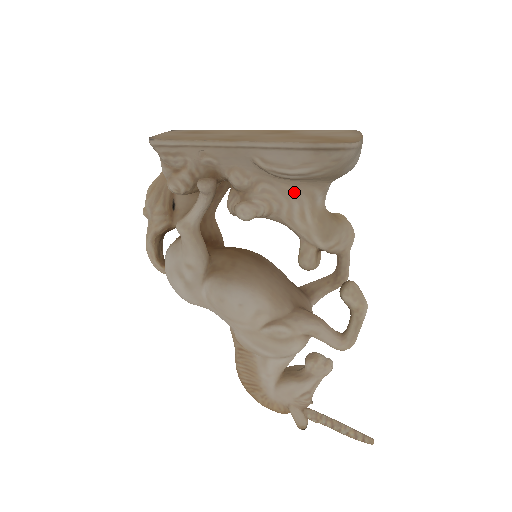
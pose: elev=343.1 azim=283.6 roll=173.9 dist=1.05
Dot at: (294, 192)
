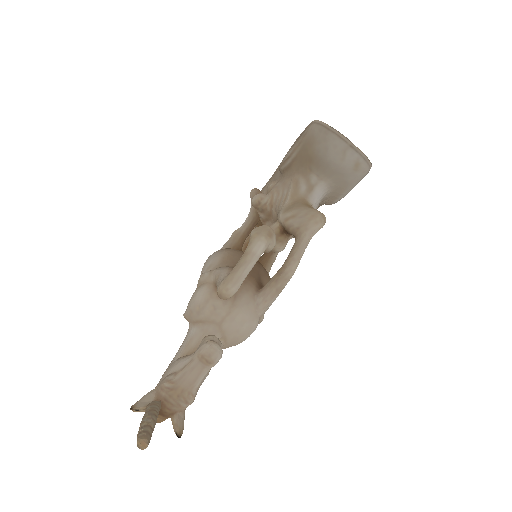
Dot at: (288, 182)
